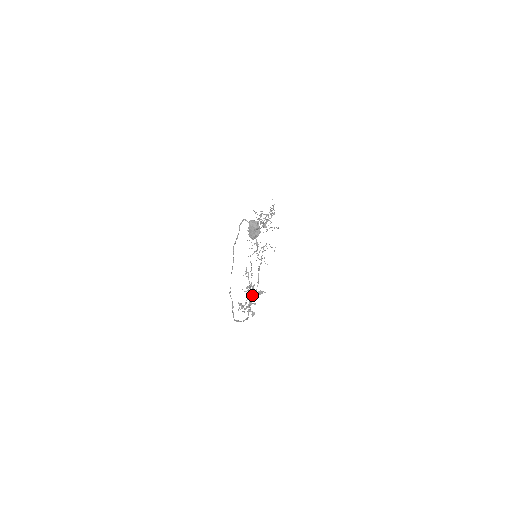
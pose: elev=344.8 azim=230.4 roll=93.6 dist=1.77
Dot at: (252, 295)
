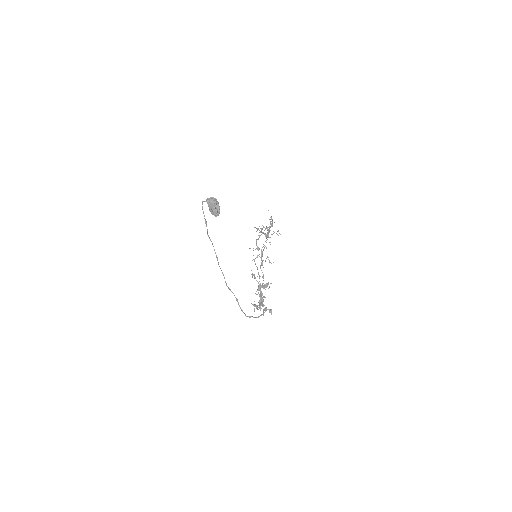
Dot at: occluded
